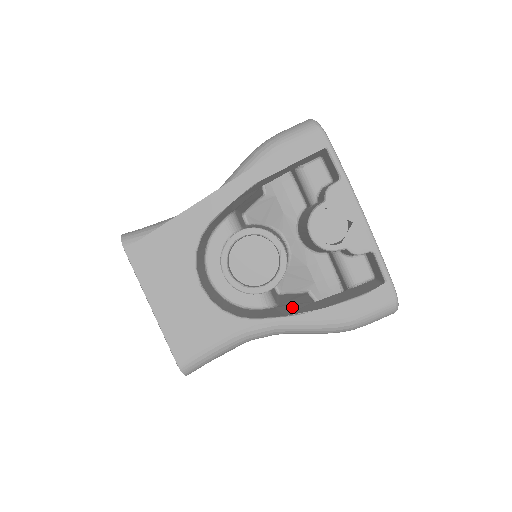
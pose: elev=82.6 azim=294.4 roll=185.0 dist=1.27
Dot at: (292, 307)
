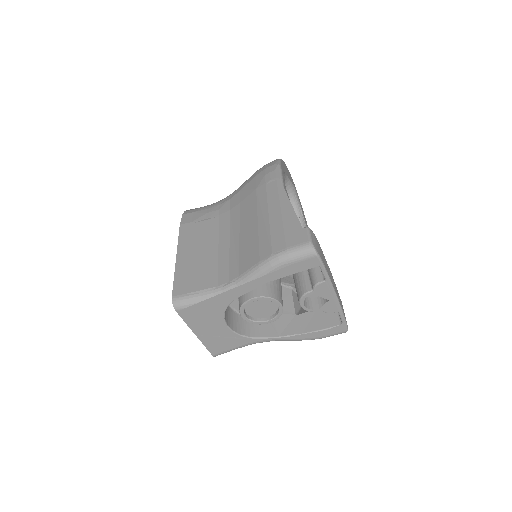
Dot at: (282, 320)
